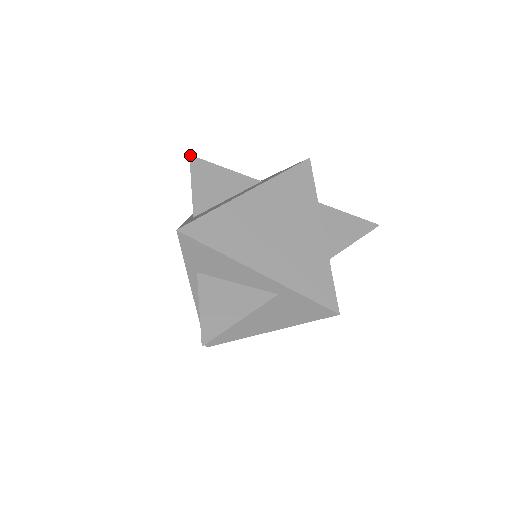
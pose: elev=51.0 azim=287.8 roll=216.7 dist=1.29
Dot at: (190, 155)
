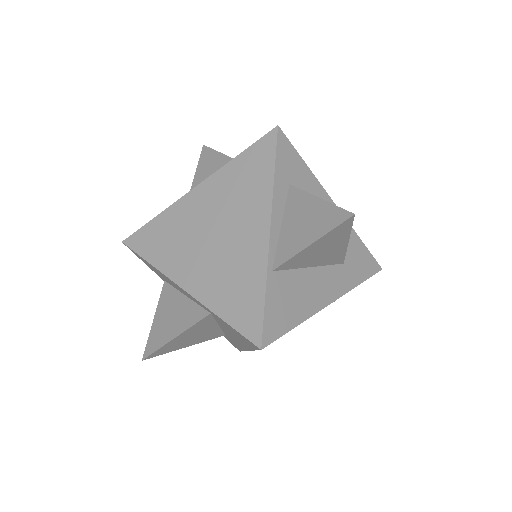
Dot at: (203, 145)
